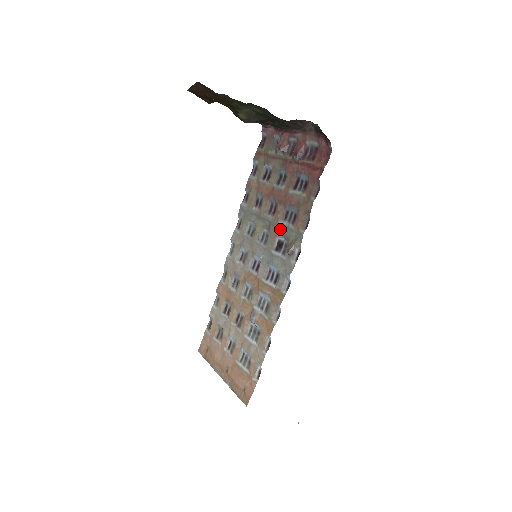
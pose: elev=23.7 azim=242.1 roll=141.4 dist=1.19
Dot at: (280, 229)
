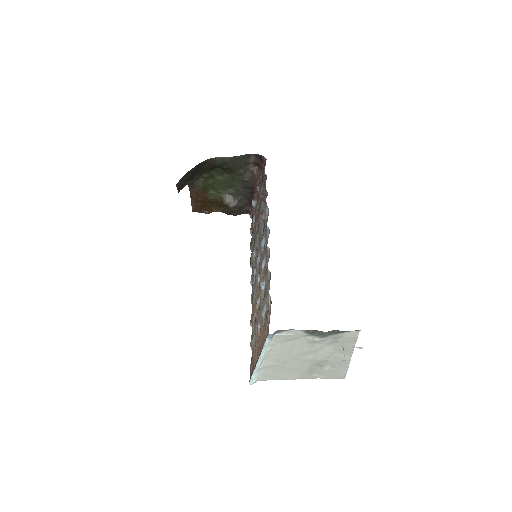
Dot at: (261, 223)
